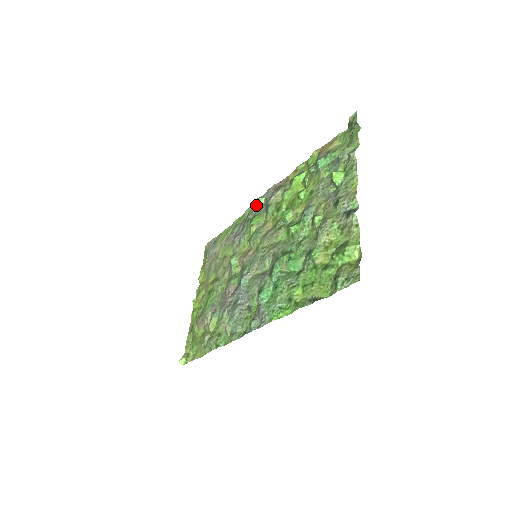
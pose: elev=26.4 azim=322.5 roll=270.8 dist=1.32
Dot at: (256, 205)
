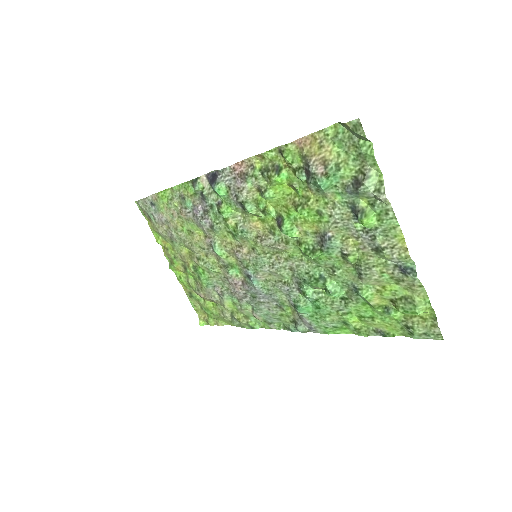
Dot at: (214, 191)
